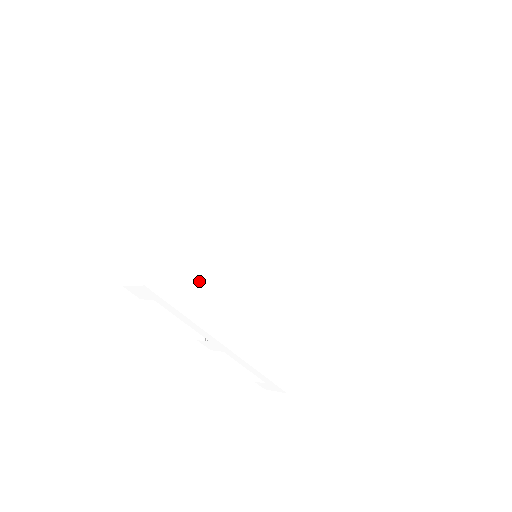
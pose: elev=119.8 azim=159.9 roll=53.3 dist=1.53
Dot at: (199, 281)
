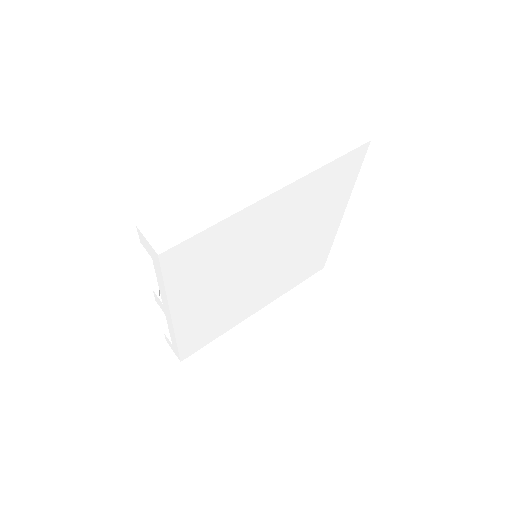
Dot at: (201, 266)
